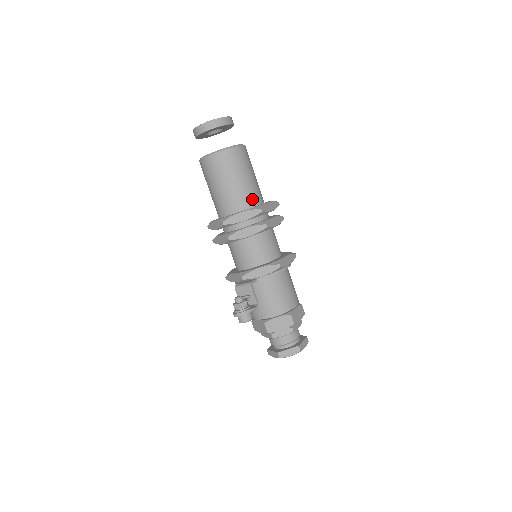
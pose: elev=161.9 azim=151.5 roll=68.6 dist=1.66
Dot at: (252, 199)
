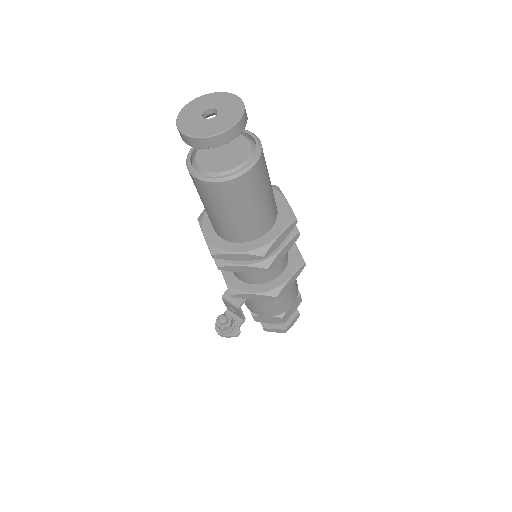
Dot at: (256, 231)
